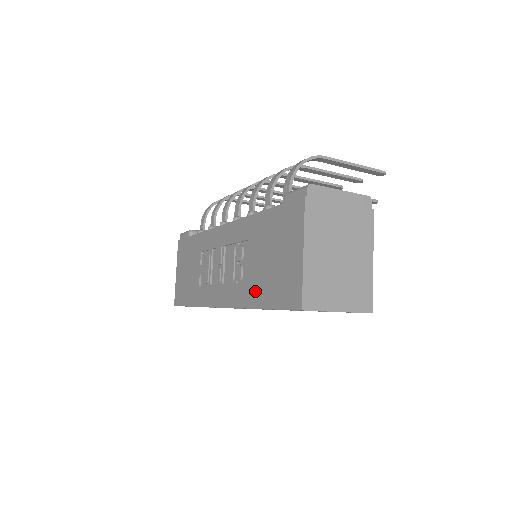
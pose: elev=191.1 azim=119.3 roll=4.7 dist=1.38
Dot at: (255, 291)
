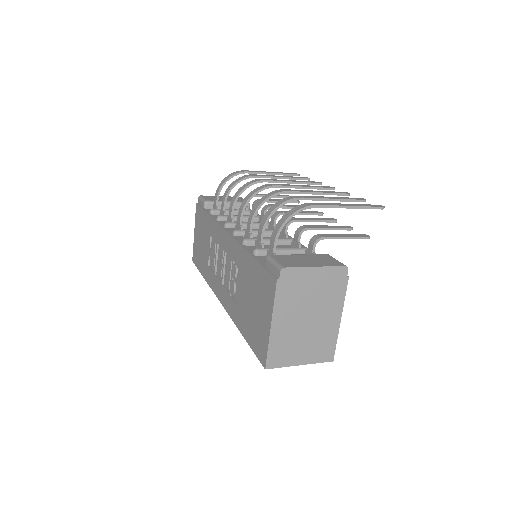
Dot at: (241, 318)
